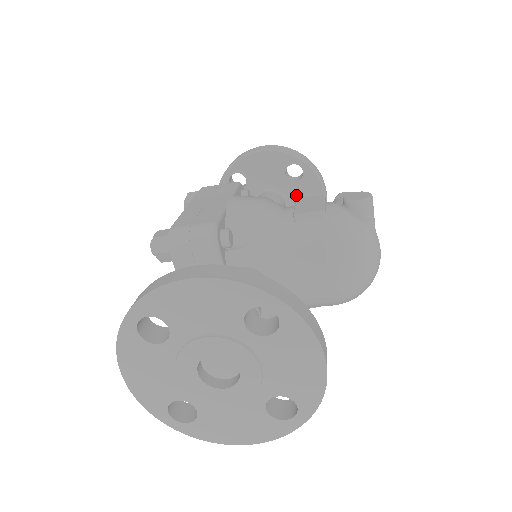
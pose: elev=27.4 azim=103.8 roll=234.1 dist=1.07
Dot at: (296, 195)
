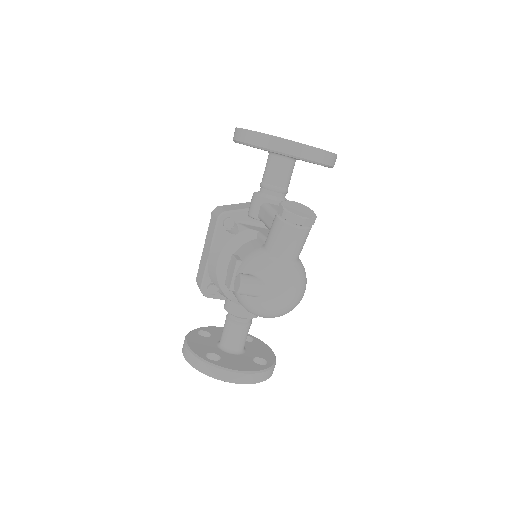
Dot at: occluded
